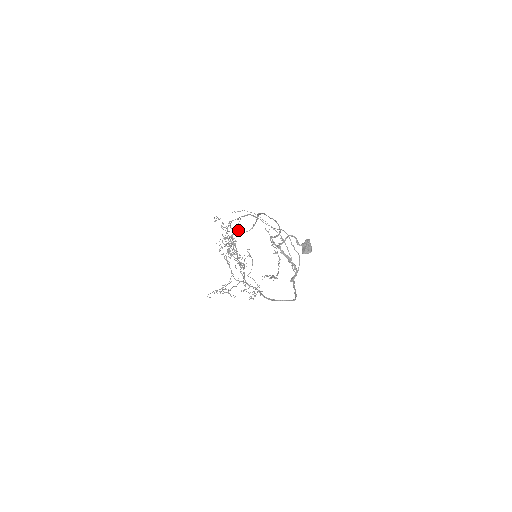
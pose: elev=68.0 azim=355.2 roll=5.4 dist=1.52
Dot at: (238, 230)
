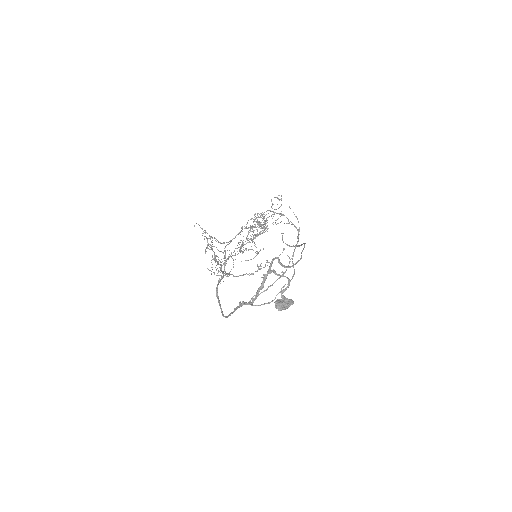
Dot at: (283, 233)
